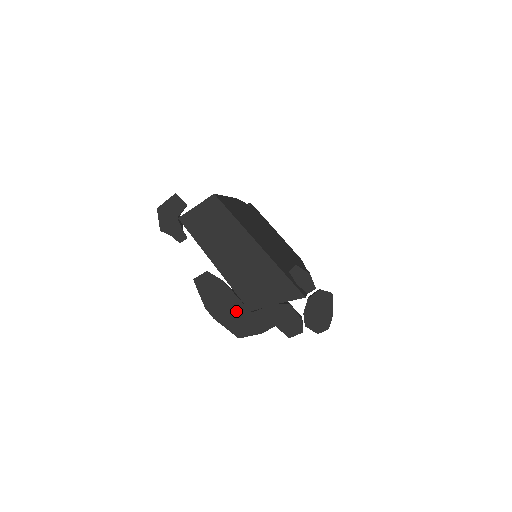
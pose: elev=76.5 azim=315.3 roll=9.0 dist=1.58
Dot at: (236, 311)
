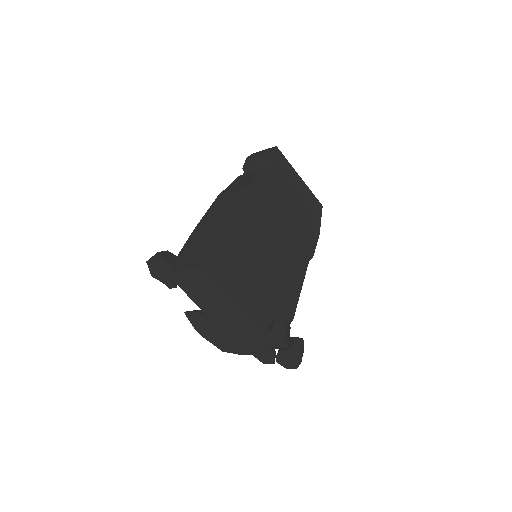
Dot at: (220, 338)
